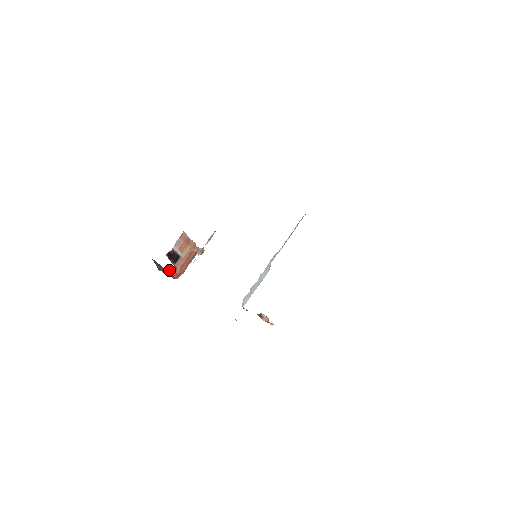
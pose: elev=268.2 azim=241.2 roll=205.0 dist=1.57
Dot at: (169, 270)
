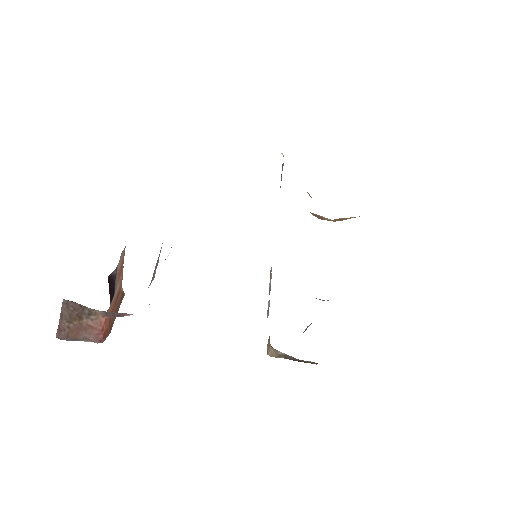
Dot at: (104, 315)
